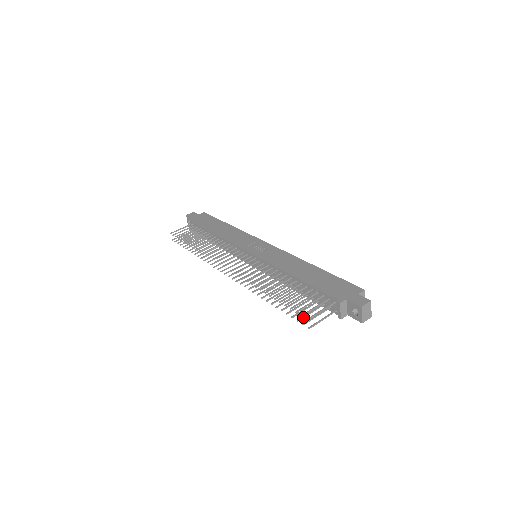
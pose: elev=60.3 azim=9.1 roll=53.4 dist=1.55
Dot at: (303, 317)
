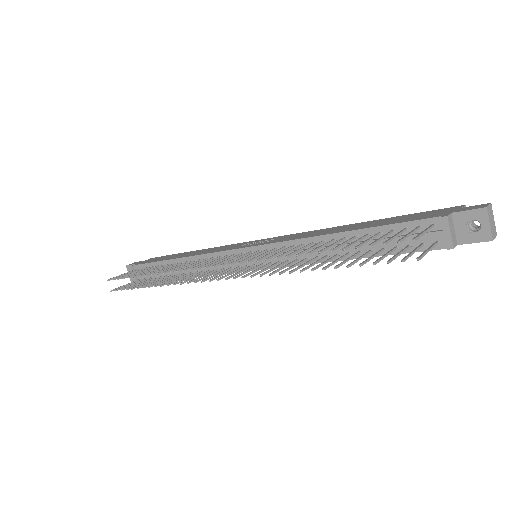
Dot at: (393, 258)
